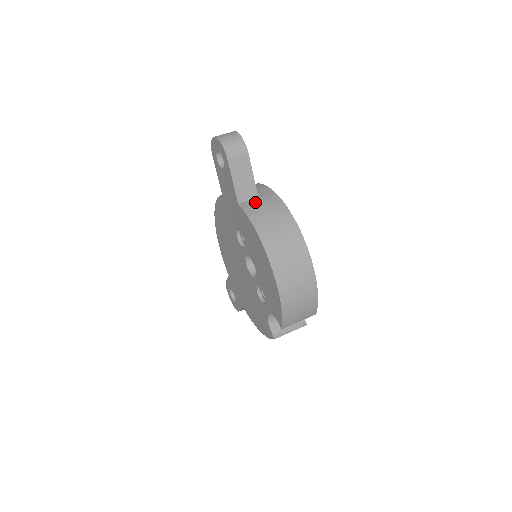
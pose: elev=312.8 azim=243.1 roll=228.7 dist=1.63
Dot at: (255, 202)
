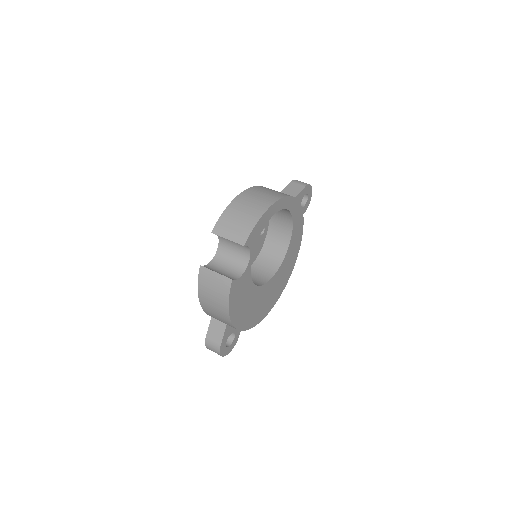
Dot at: occluded
